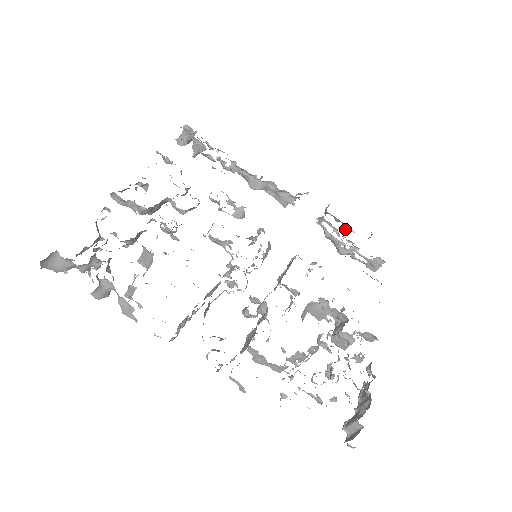
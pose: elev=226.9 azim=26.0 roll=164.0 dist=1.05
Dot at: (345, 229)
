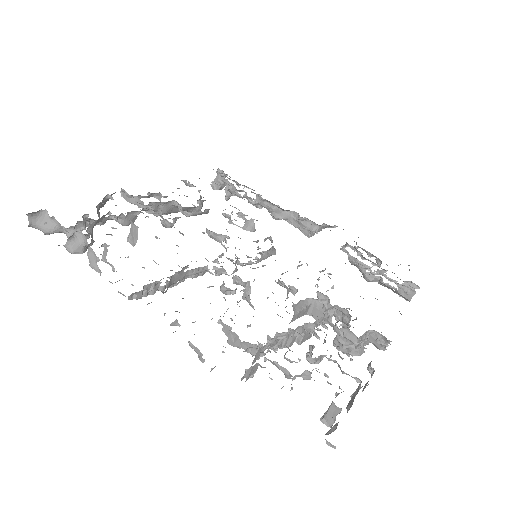
Dot at: (378, 263)
